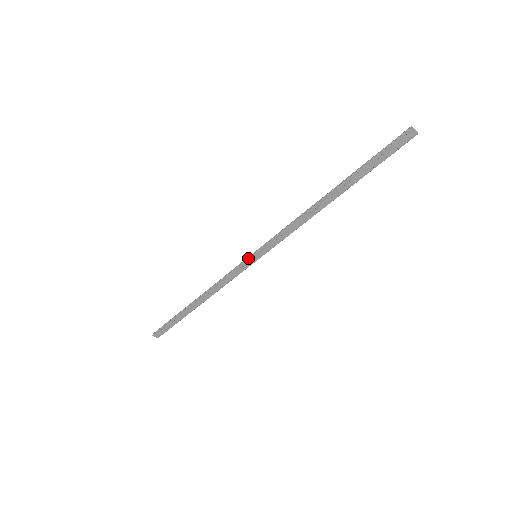
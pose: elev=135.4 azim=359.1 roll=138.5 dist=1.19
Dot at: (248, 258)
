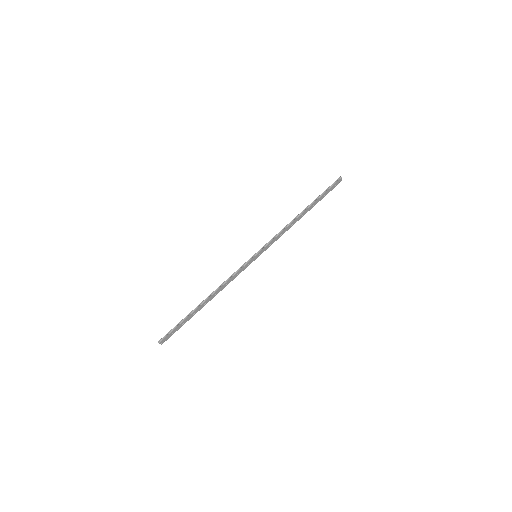
Dot at: (252, 258)
